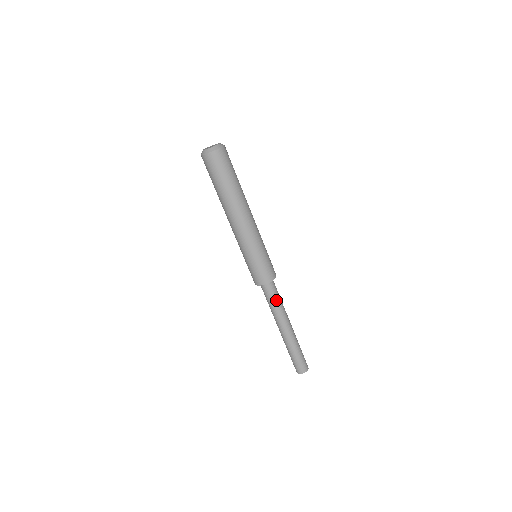
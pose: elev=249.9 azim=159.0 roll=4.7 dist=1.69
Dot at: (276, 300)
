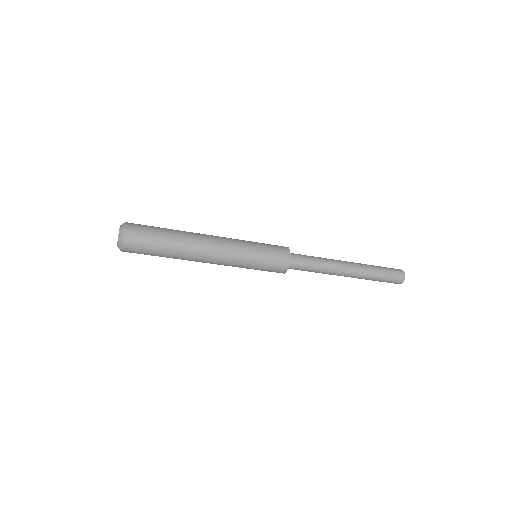
Dot at: (308, 271)
